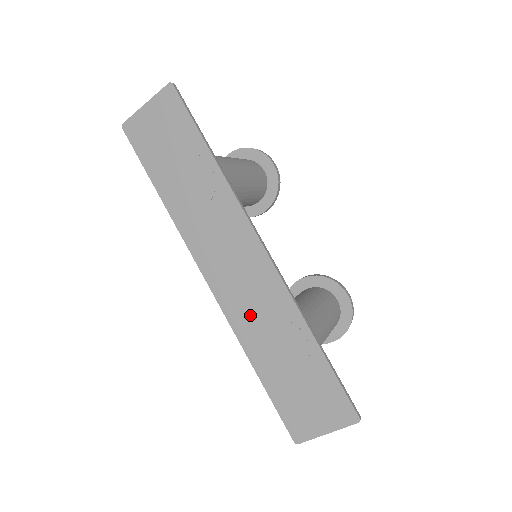
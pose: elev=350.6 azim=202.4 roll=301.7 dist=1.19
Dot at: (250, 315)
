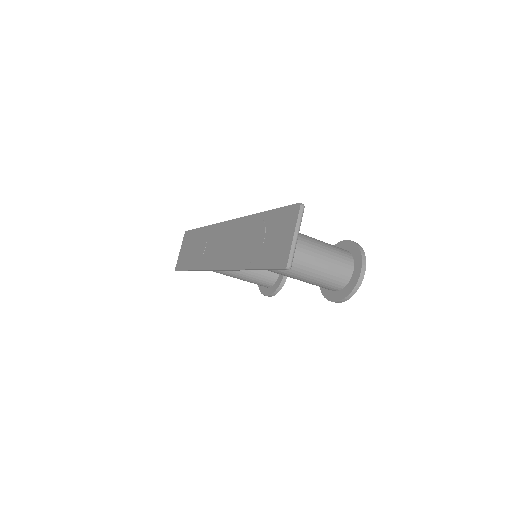
Dot at: (236, 251)
